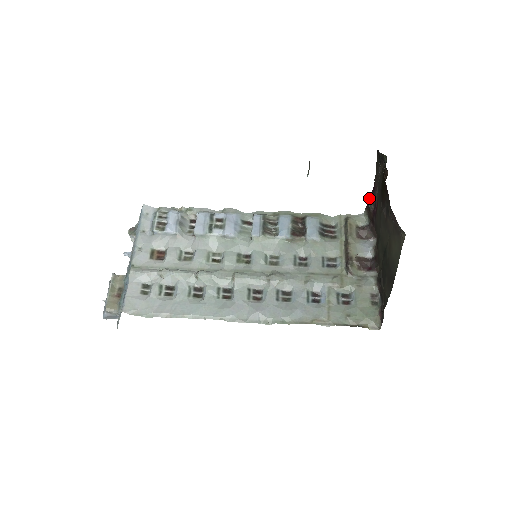
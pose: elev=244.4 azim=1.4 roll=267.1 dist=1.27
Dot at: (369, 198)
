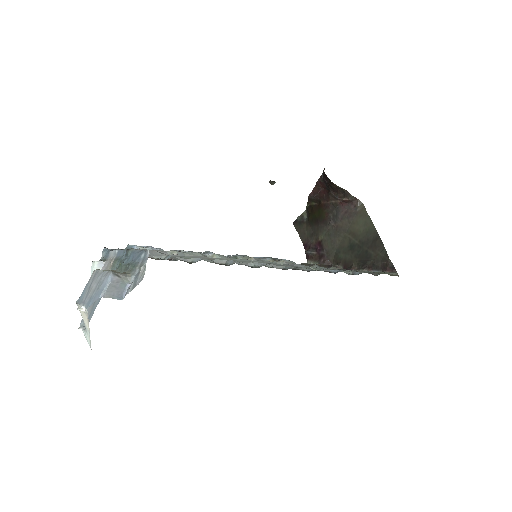
Dot at: (306, 251)
